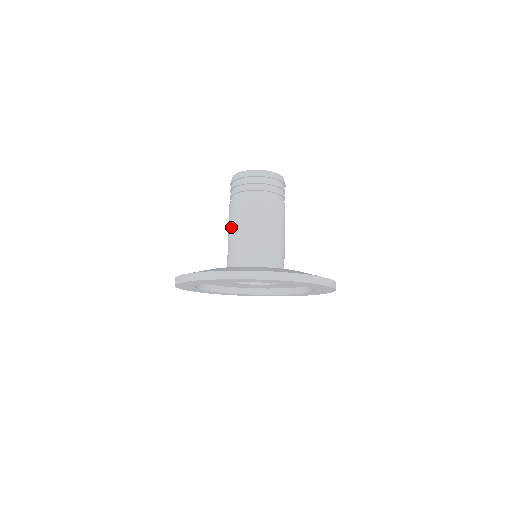
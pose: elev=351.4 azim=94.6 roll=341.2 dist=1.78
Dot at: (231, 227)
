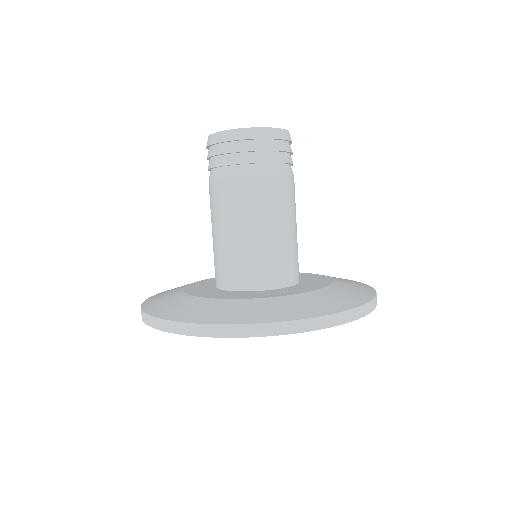
Dot at: (217, 221)
